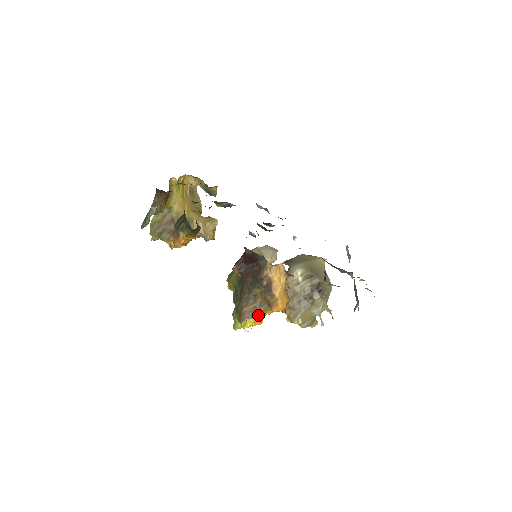
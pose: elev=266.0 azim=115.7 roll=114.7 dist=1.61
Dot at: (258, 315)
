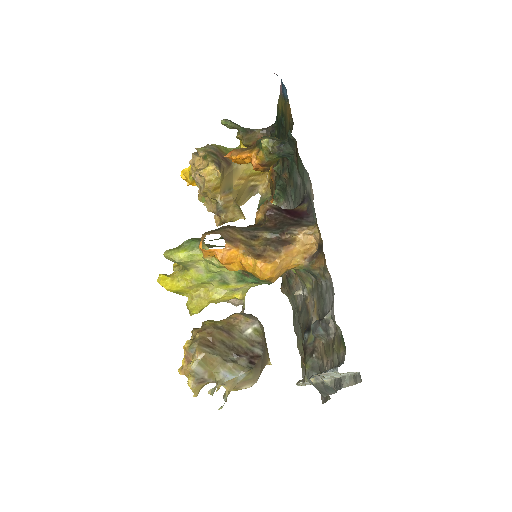
Dot at: (235, 249)
